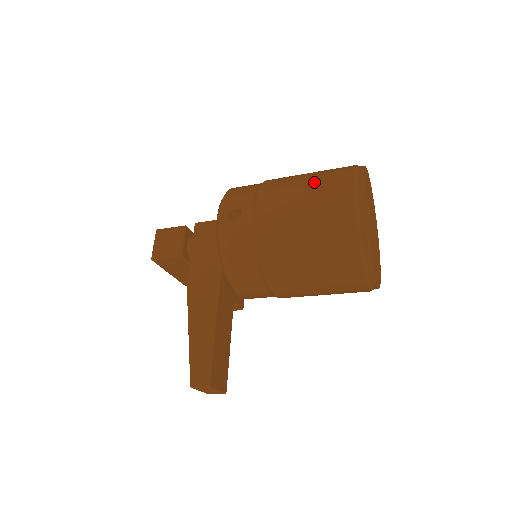
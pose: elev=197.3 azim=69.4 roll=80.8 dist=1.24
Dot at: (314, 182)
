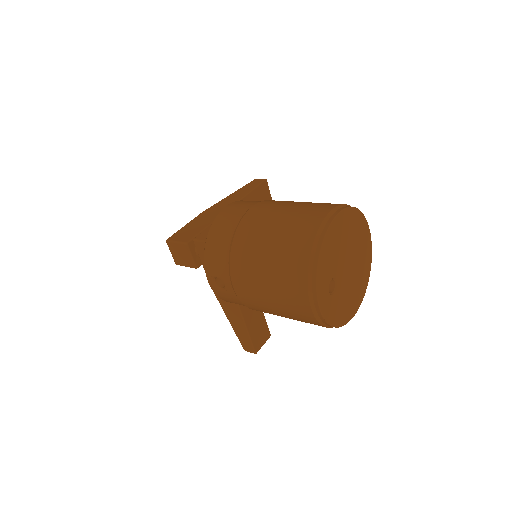
Dot at: (274, 277)
